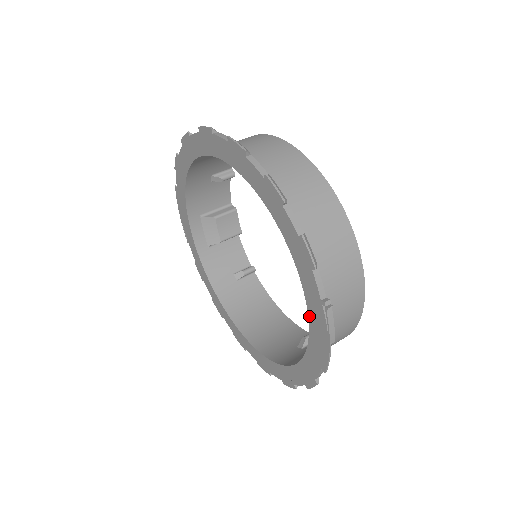
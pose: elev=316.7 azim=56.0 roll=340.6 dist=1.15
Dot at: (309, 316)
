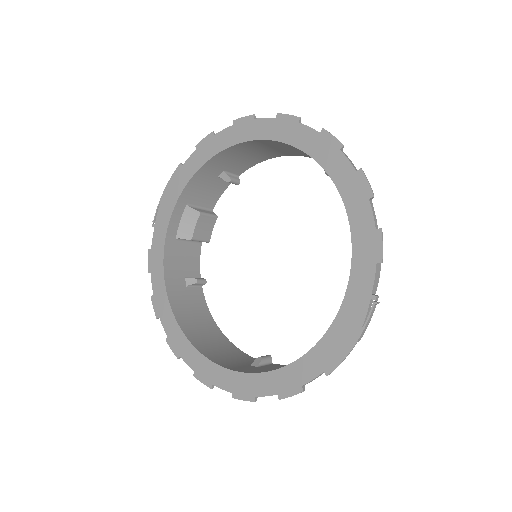
Dot at: (340, 311)
